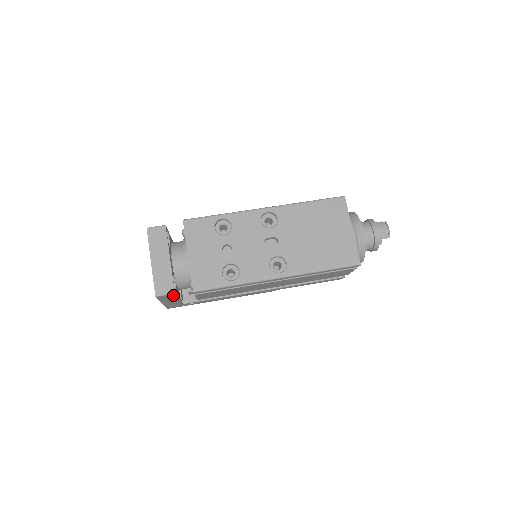
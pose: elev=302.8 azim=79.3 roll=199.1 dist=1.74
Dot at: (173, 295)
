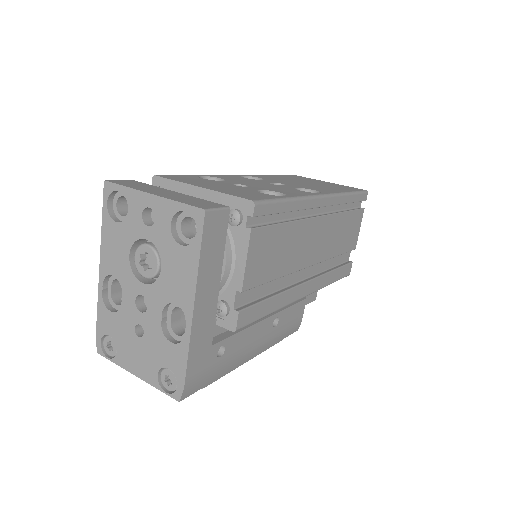
Dot at: (224, 225)
